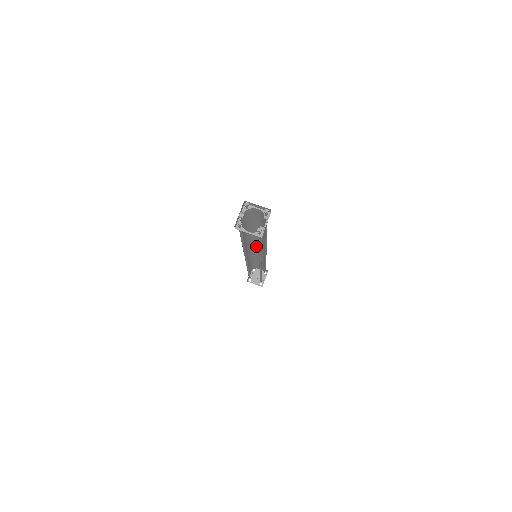
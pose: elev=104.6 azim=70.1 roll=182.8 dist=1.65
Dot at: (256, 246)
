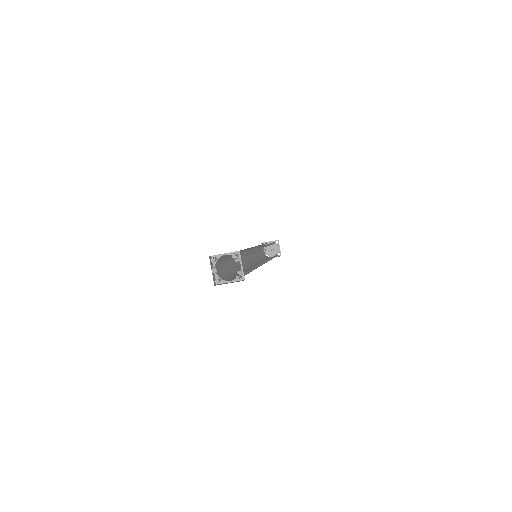
Dot at: (251, 247)
